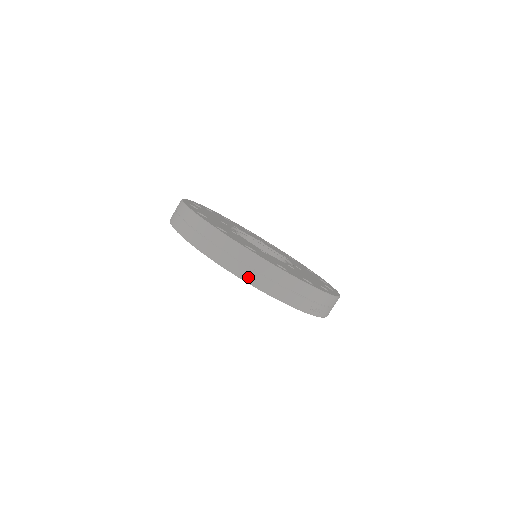
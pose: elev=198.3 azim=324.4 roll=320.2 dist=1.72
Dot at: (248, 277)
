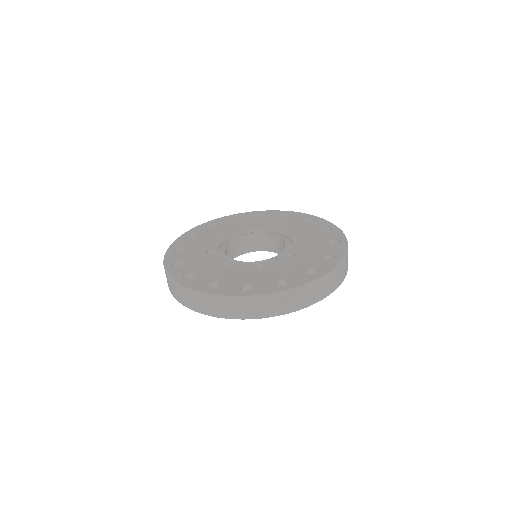
Dot at: (332, 289)
